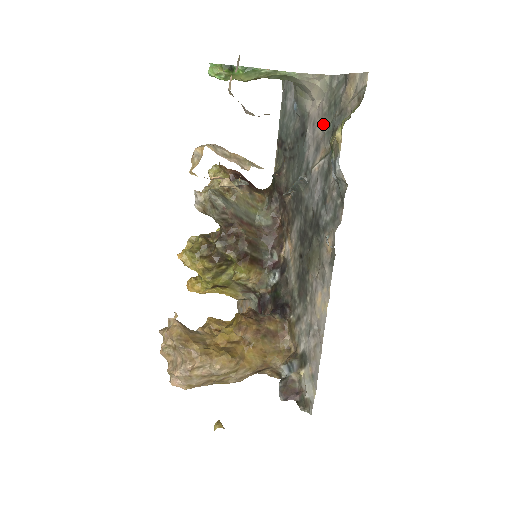
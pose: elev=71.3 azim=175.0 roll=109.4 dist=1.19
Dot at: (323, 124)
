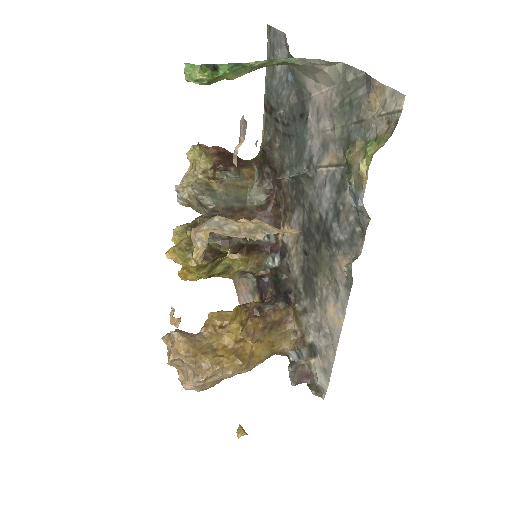
Dot at: (333, 121)
